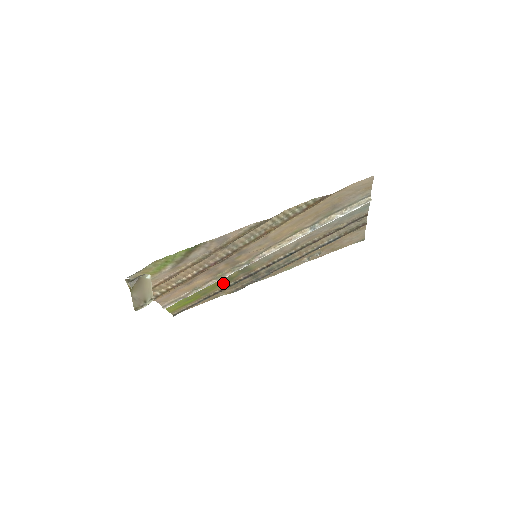
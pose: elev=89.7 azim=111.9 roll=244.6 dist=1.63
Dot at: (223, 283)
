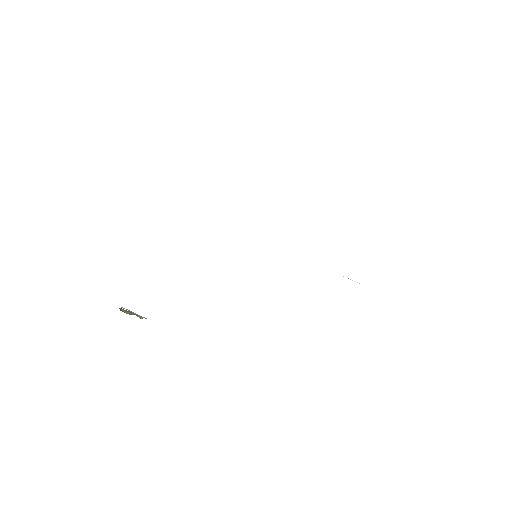
Dot at: occluded
